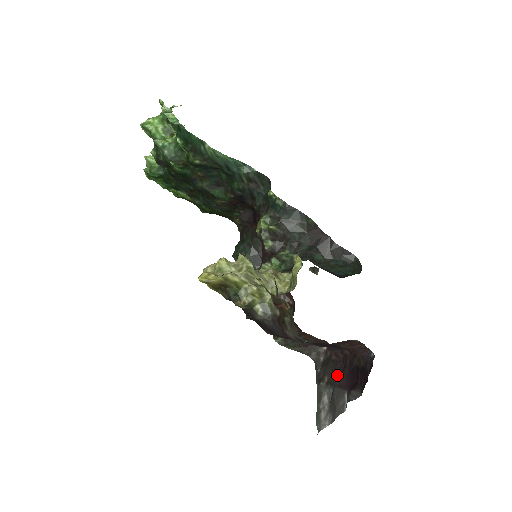
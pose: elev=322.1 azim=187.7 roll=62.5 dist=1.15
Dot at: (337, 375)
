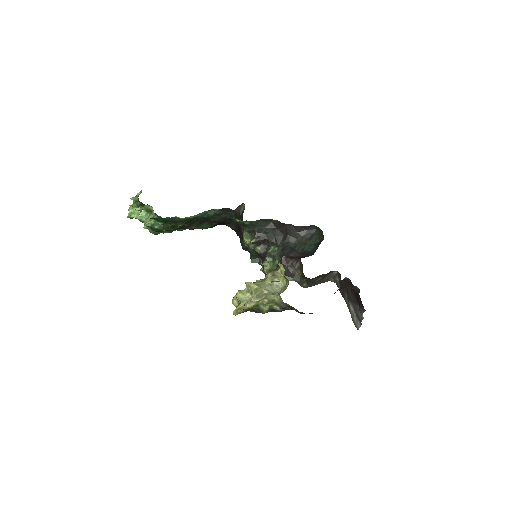
Dot at: (350, 293)
